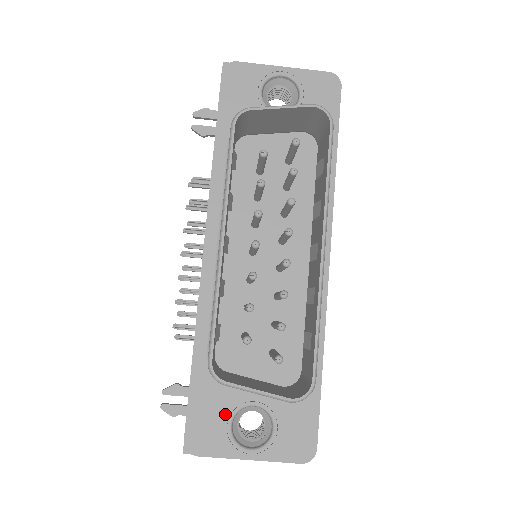
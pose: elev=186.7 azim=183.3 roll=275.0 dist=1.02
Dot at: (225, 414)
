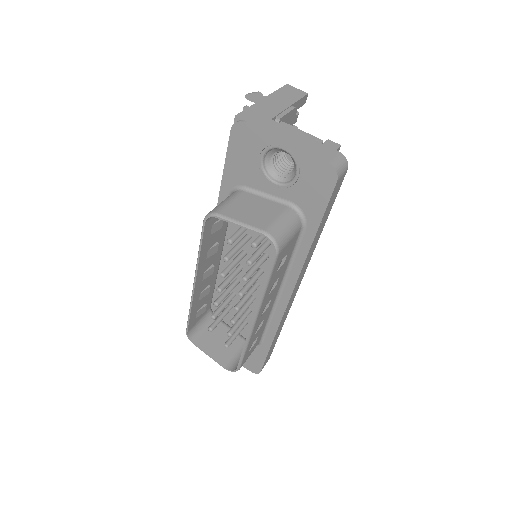
Dot at: occluded
